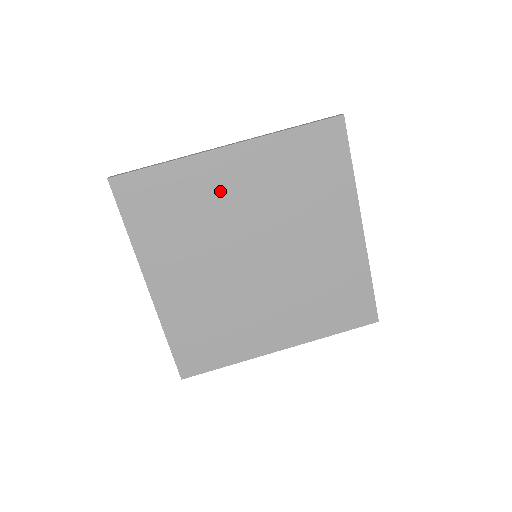
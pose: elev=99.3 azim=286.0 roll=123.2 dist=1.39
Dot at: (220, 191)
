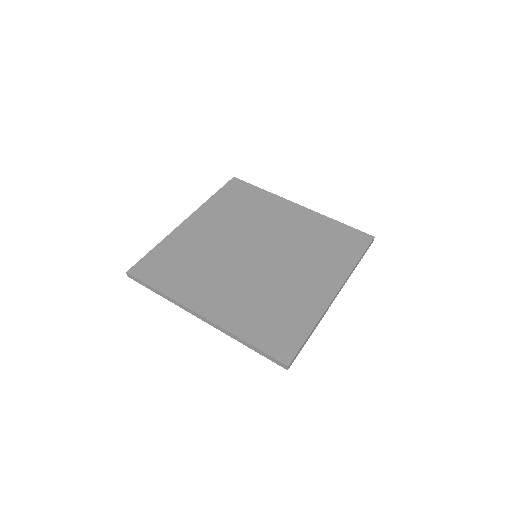
Dot at: (200, 238)
